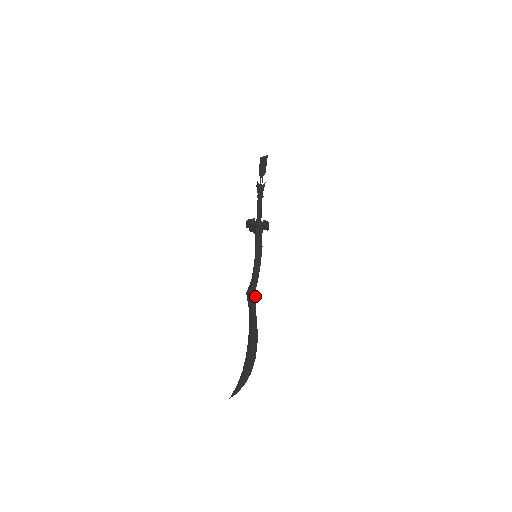
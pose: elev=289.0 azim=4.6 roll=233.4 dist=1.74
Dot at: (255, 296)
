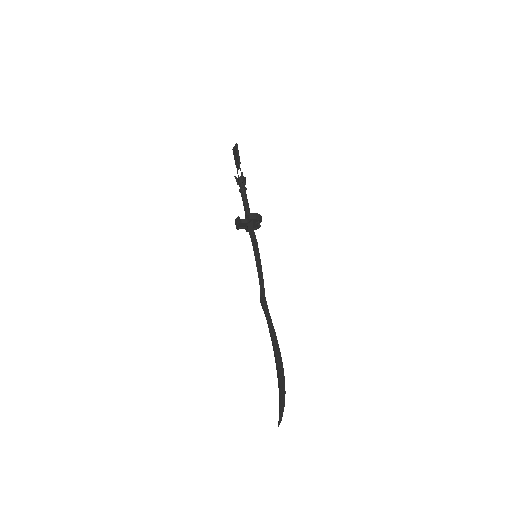
Dot at: (266, 301)
